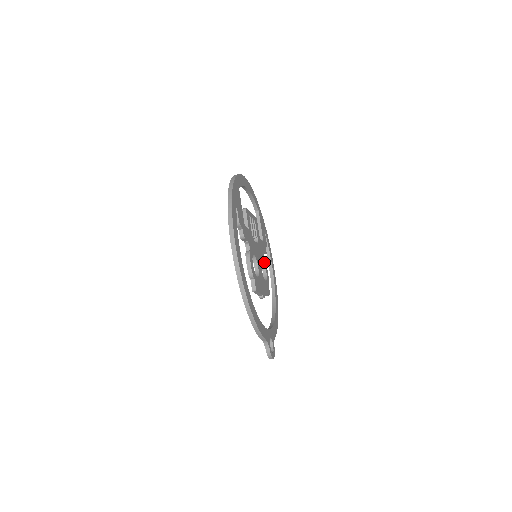
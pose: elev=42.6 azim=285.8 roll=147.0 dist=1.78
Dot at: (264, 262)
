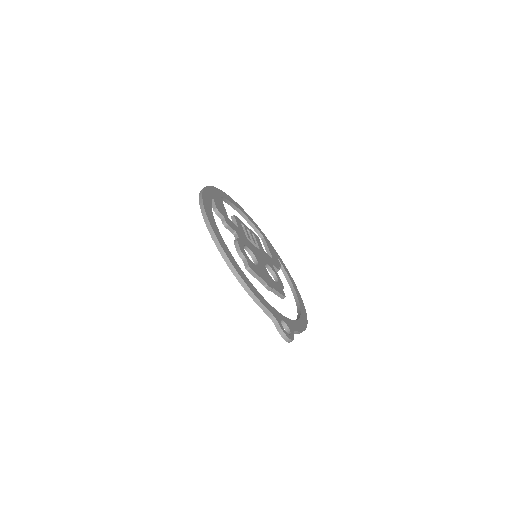
Dot at: (273, 270)
